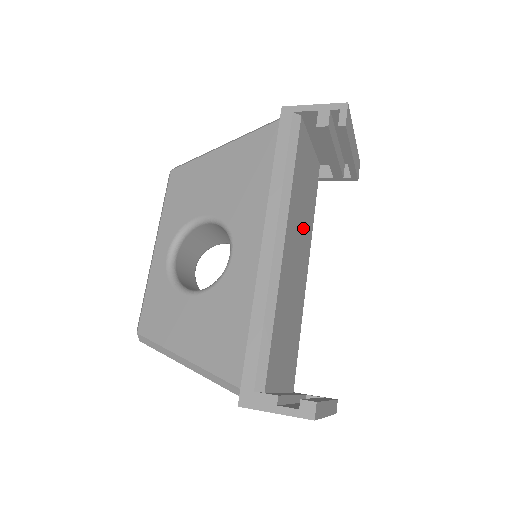
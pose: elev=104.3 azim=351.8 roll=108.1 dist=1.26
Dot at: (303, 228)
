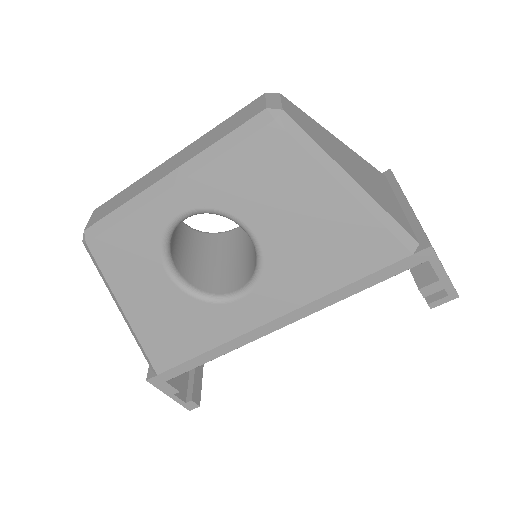
Dot at: occluded
